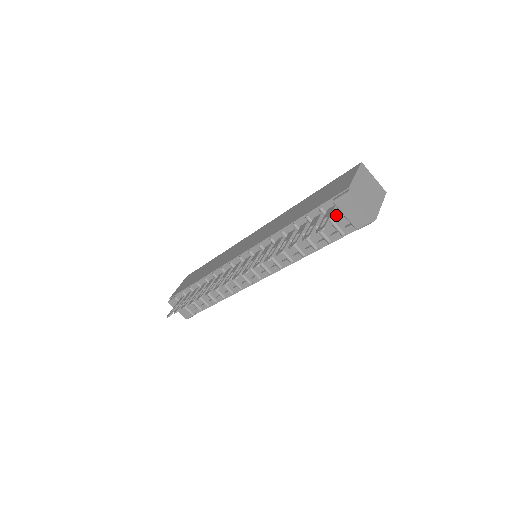
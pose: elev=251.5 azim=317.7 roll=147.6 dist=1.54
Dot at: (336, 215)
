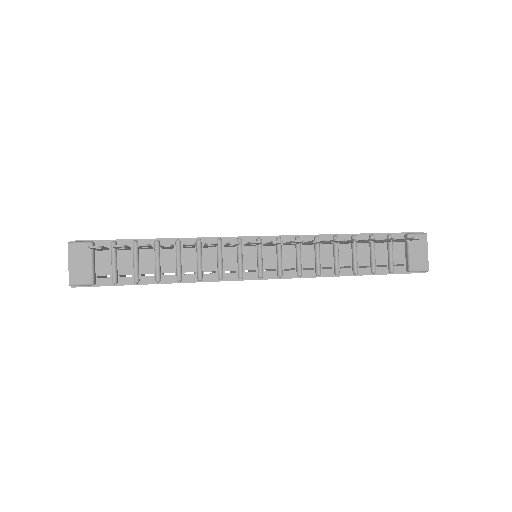
Dot at: (397, 250)
